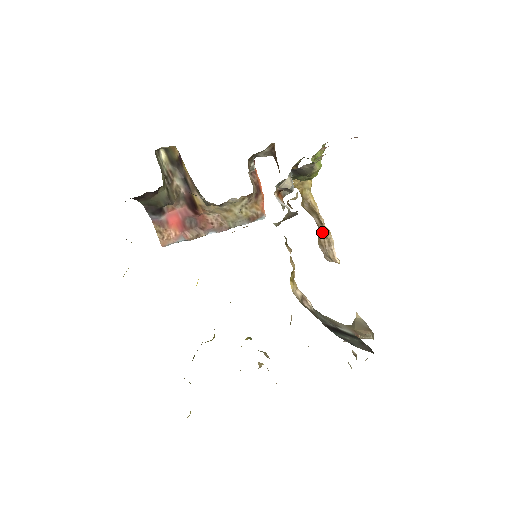
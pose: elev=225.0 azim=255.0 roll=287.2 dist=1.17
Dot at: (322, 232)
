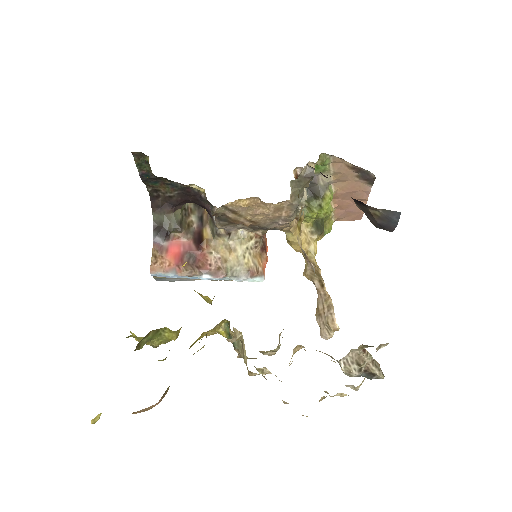
Dot at: (322, 297)
